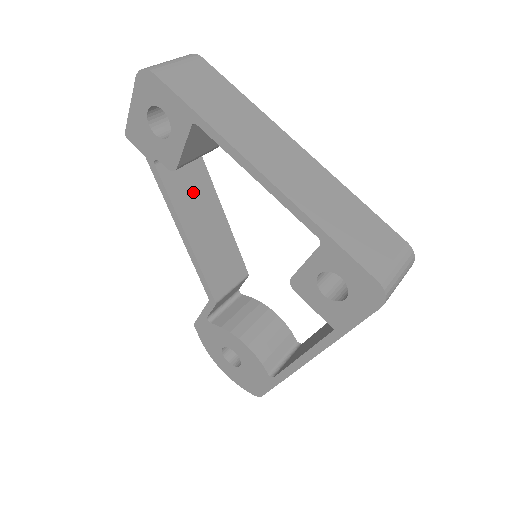
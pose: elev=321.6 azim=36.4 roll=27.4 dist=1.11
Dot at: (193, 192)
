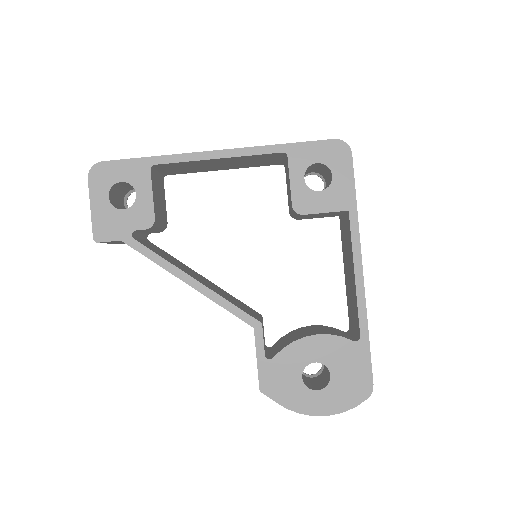
Dot at: (173, 261)
